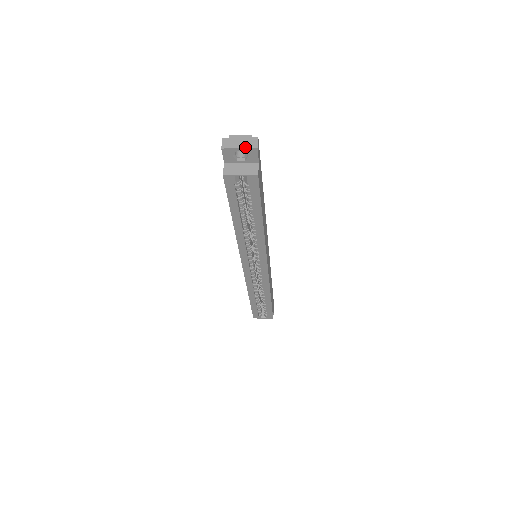
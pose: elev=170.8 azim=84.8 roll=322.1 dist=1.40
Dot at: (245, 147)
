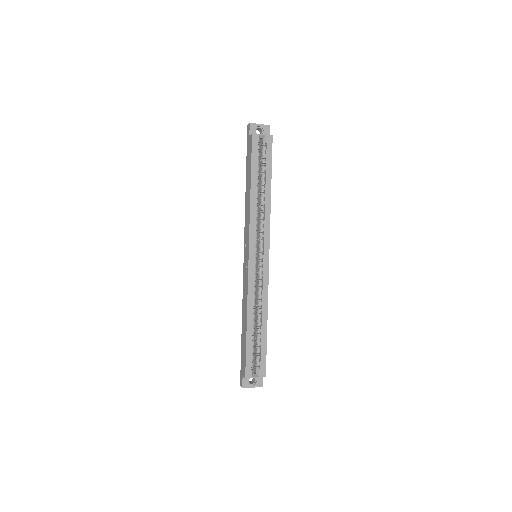
Dot at: (263, 124)
